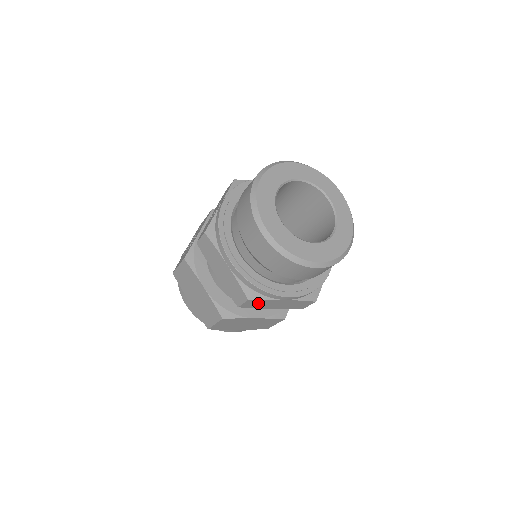
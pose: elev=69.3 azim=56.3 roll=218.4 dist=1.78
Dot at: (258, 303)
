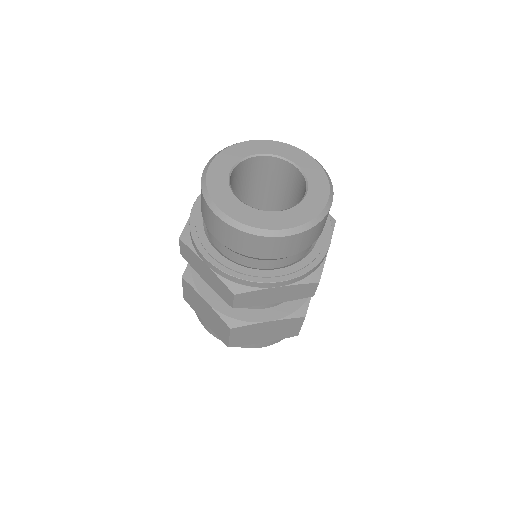
Dot at: (251, 298)
